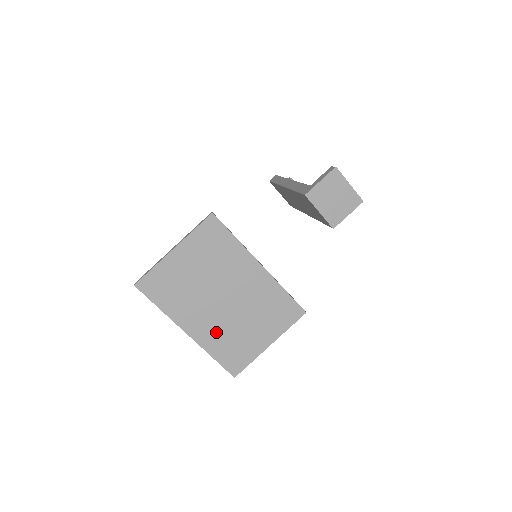
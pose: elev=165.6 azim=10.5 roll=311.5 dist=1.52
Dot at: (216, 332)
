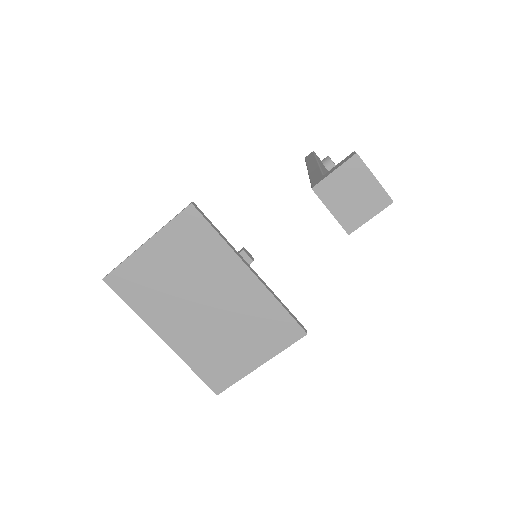
Dot at: (196, 342)
